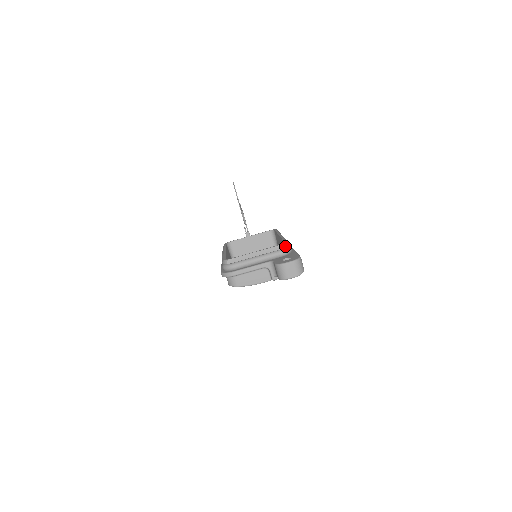
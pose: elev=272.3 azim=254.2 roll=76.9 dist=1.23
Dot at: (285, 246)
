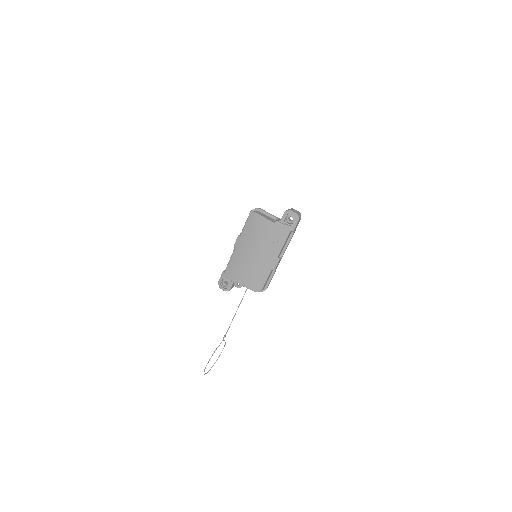
Dot at: occluded
